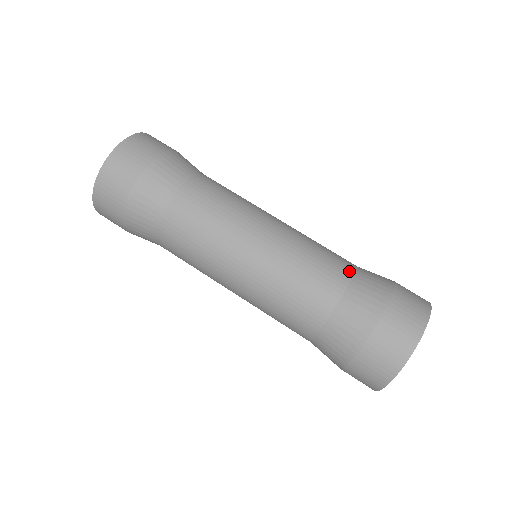
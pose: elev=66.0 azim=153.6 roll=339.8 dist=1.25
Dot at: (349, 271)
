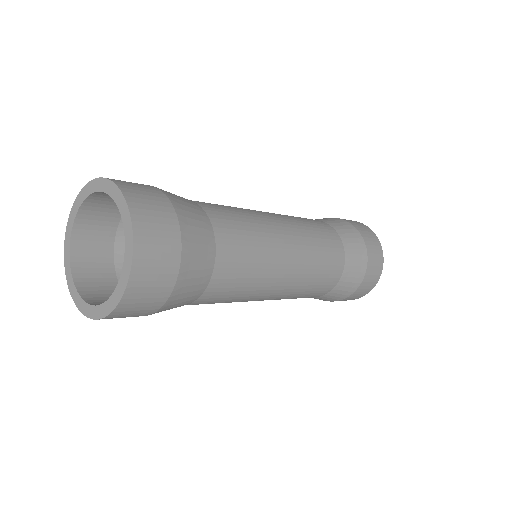
Dot at: (342, 262)
